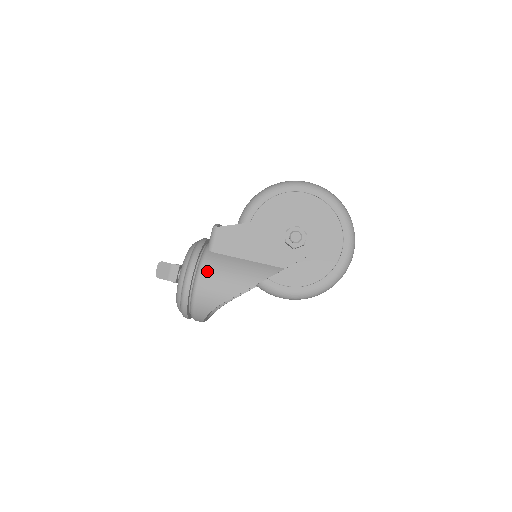
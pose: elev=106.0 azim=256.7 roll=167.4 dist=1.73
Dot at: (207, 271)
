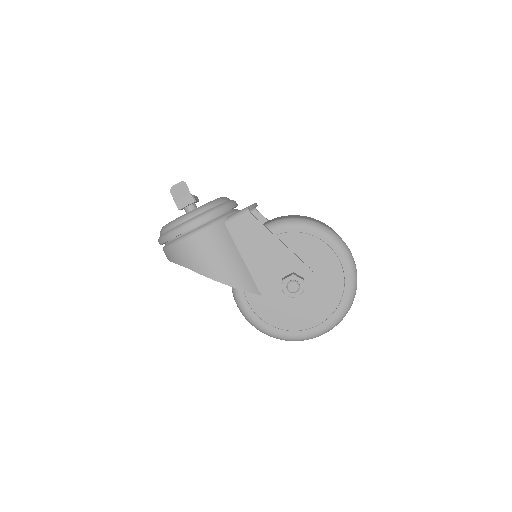
Dot at: (206, 237)
